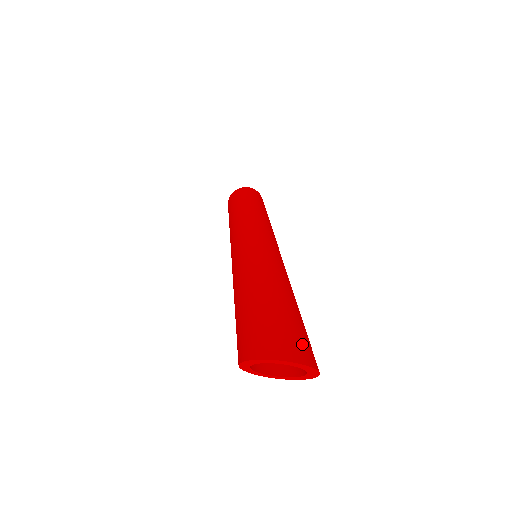
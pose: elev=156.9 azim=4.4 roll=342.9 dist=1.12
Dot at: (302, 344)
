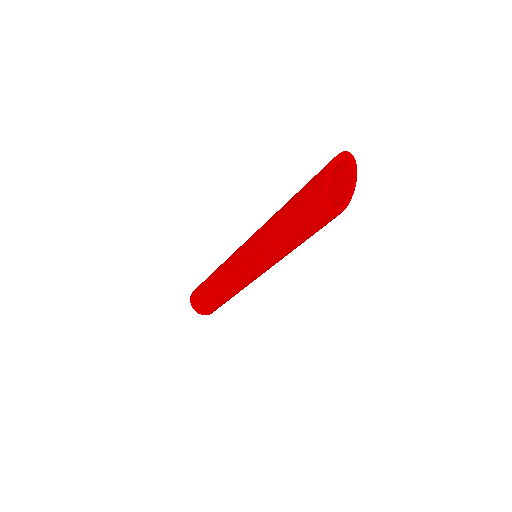
Dot at: occluded
